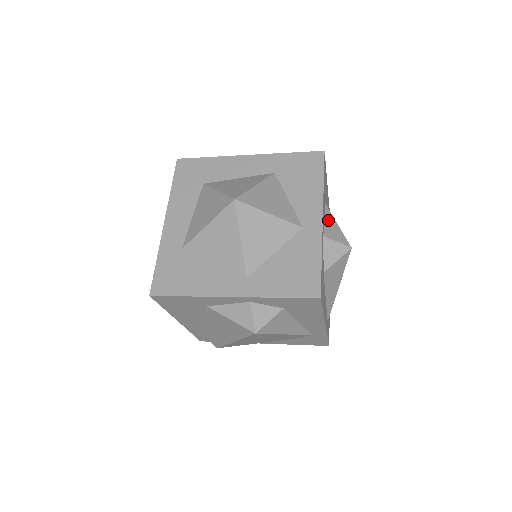
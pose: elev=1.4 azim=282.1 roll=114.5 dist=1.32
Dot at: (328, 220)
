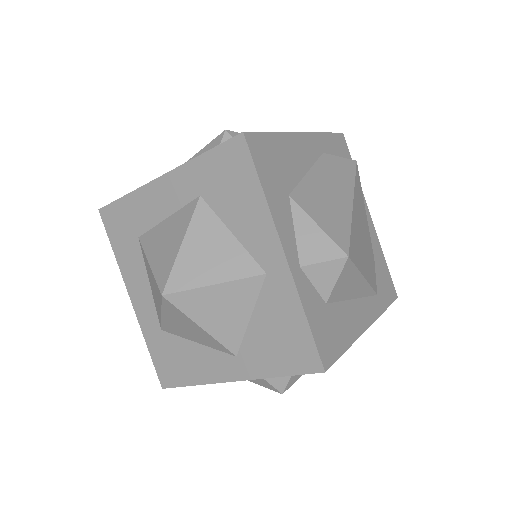
Dot at: (300, 228)
